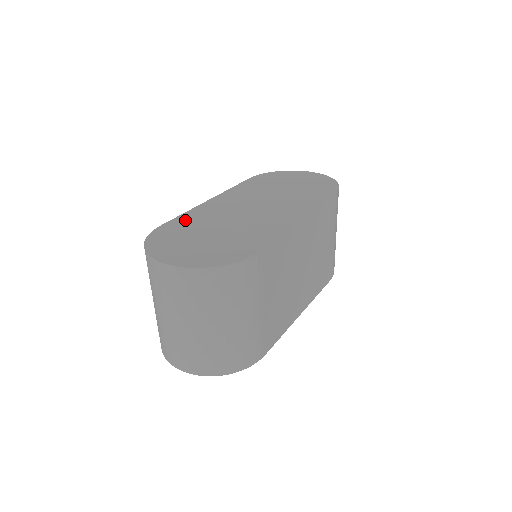
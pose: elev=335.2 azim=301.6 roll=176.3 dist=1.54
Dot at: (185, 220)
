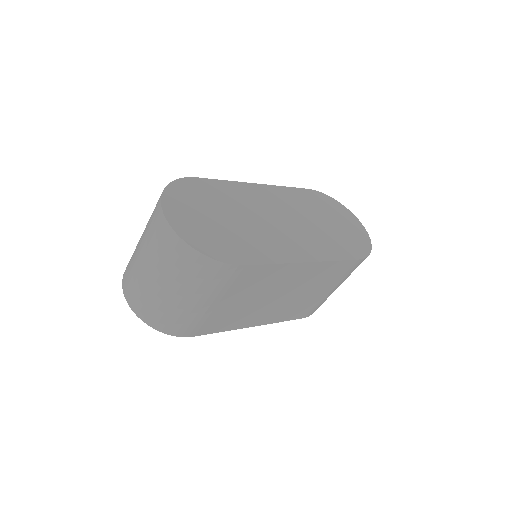
Dot at: (219, 188)
